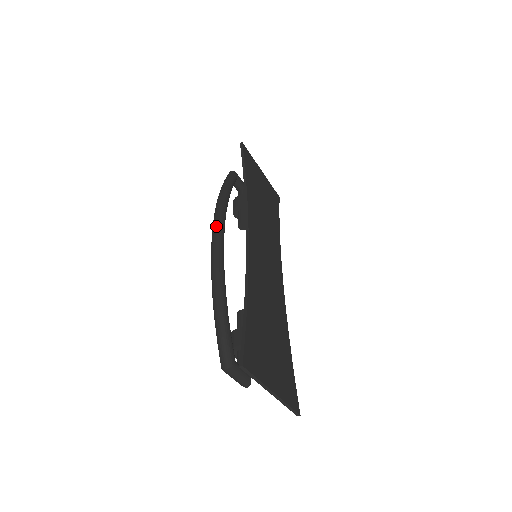
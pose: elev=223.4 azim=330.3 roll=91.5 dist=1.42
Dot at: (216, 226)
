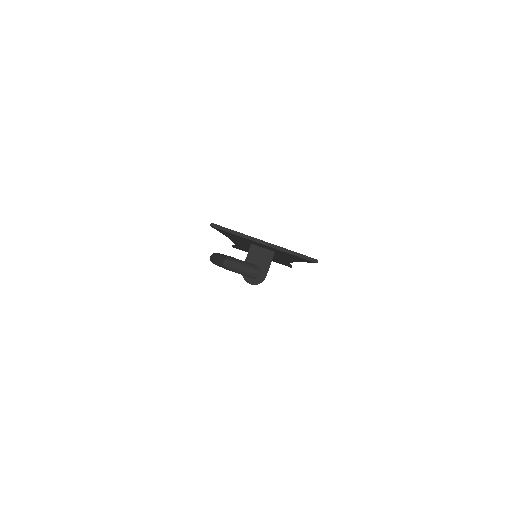
Dot at: occluded
